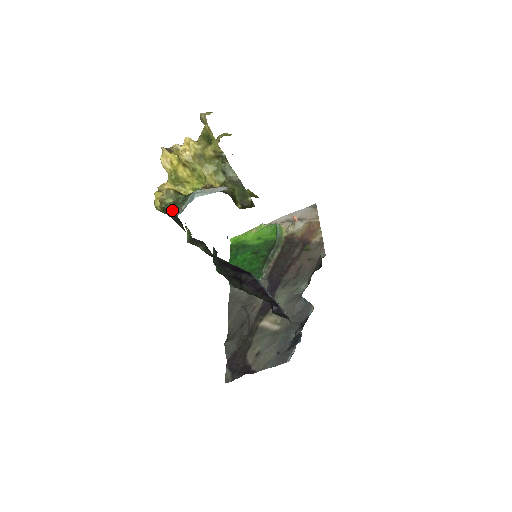
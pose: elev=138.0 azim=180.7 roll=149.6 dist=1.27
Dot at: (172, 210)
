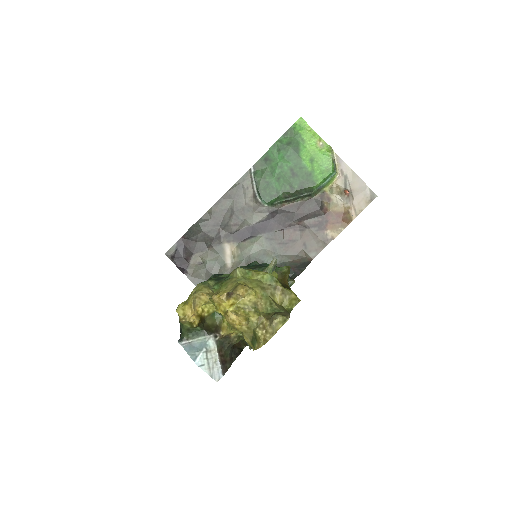
Dot at: (182, 331)
